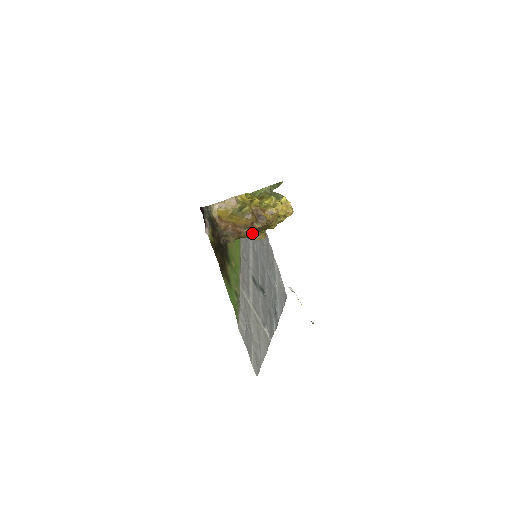
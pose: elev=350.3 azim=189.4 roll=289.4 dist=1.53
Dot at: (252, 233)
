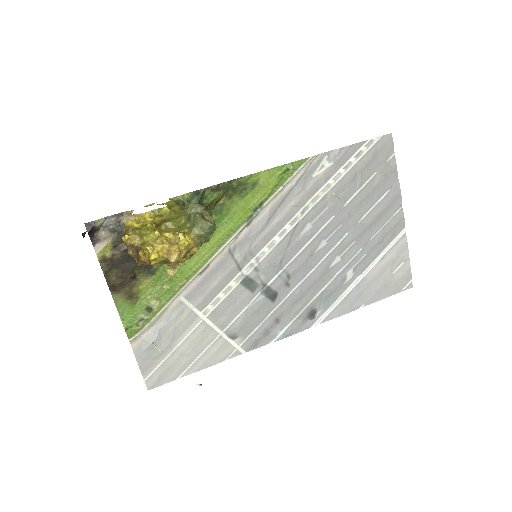
Dot at: occluded
